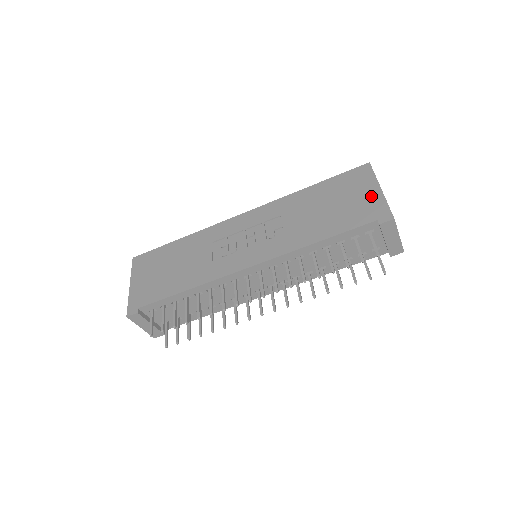
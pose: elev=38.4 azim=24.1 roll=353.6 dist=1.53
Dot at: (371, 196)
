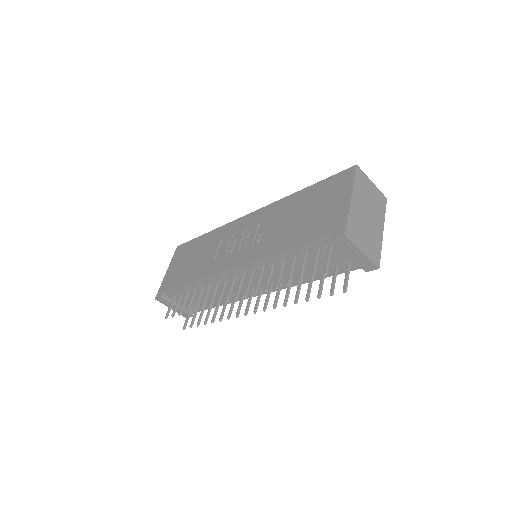
Dot at: (339, 206)
